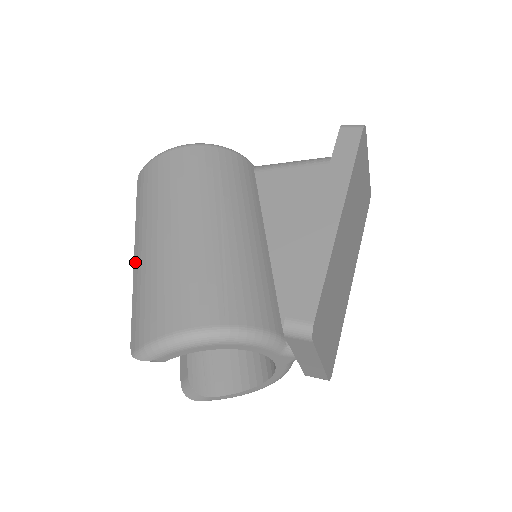
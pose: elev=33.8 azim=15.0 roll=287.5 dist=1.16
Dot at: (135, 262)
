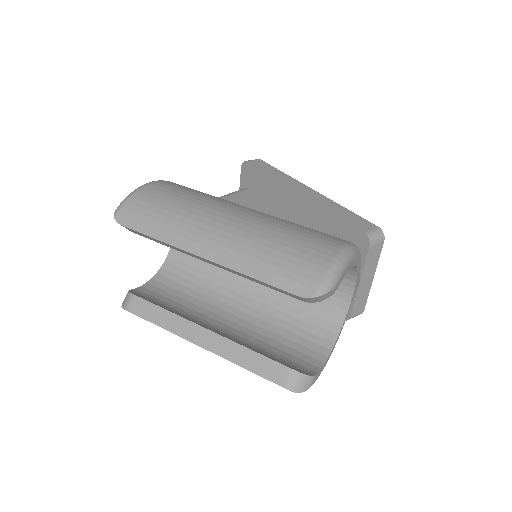
Dot at: (216, 258)
